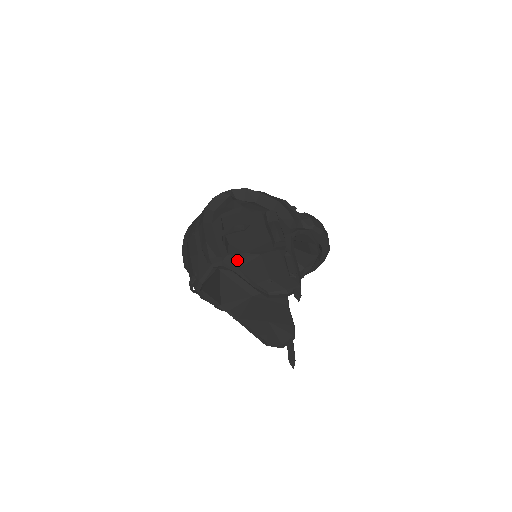
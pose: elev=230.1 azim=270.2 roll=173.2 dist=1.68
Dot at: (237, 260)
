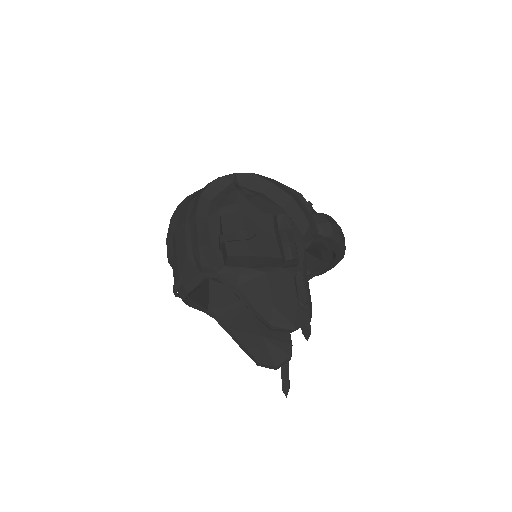
Dot at: (236, 275)
